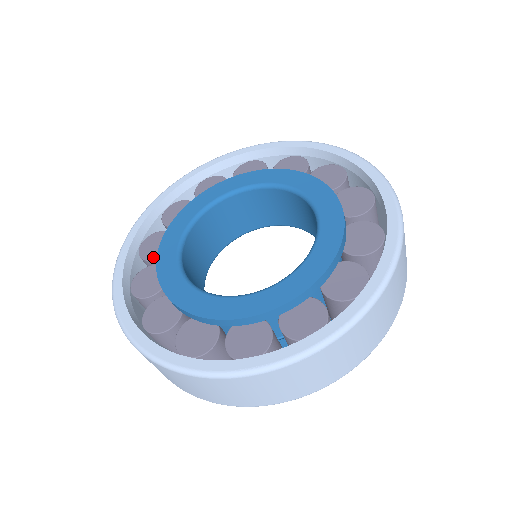
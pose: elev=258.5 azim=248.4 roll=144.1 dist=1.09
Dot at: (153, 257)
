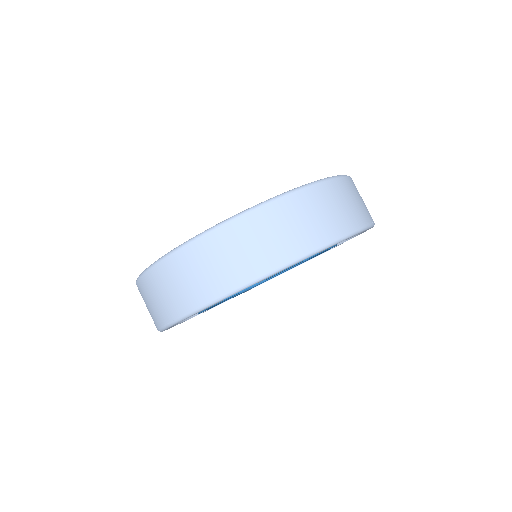
Dot at: occluded
